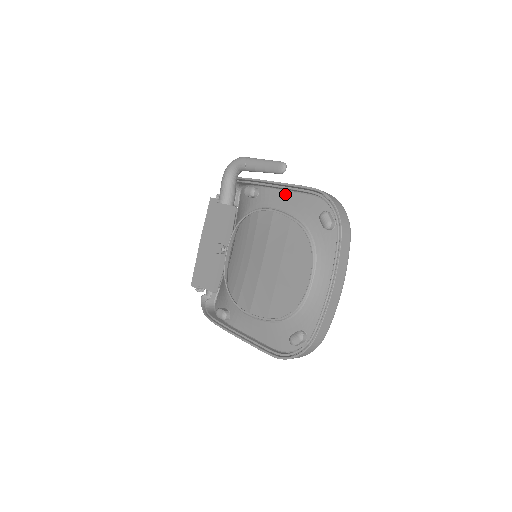
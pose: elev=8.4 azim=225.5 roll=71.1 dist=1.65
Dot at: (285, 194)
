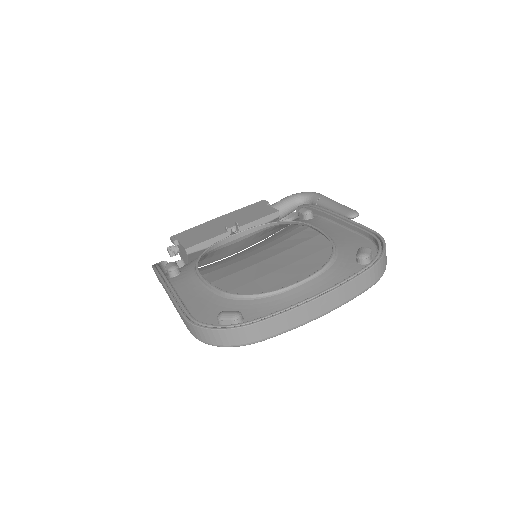
Dot at: (338, 227)
